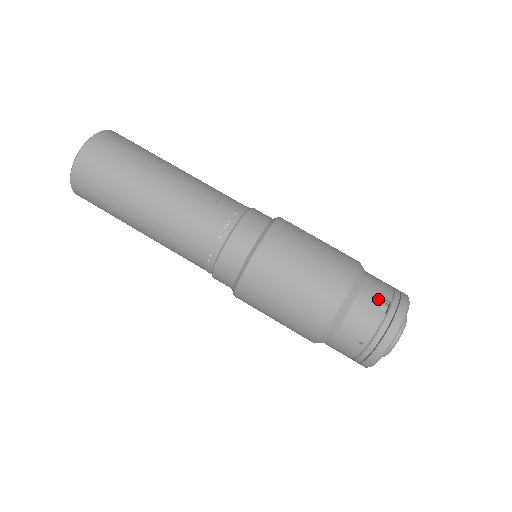
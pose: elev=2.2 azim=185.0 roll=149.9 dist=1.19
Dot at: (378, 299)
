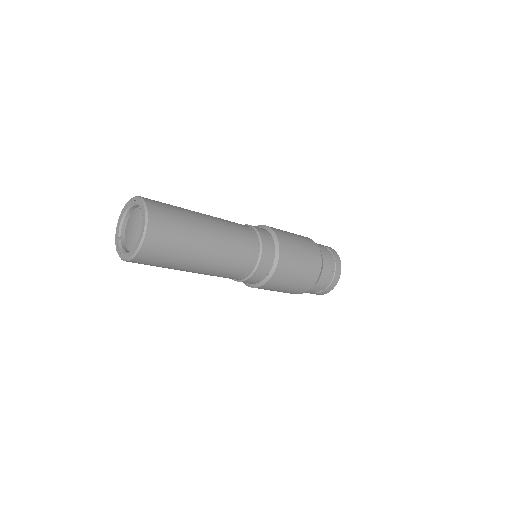
Dot at: (324, 247)
